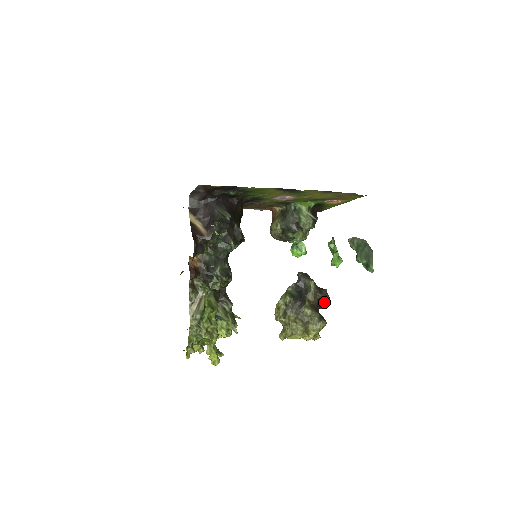
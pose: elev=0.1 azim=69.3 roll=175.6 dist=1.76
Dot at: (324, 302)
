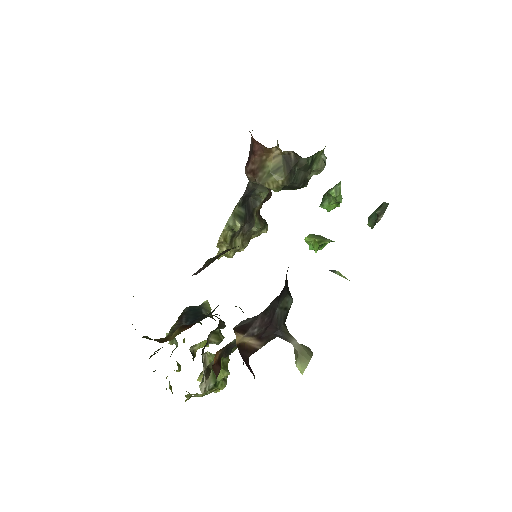
Dot at: (266, 200)
